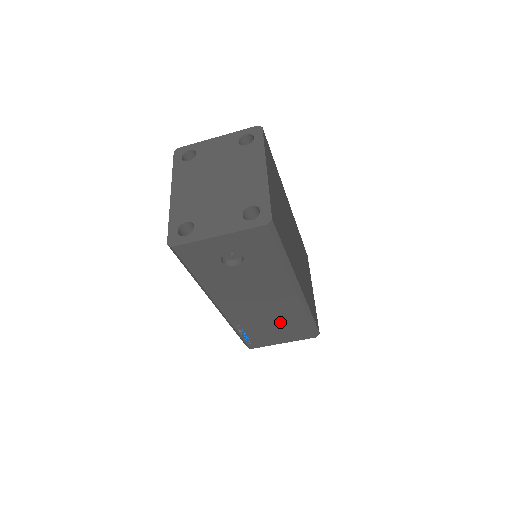
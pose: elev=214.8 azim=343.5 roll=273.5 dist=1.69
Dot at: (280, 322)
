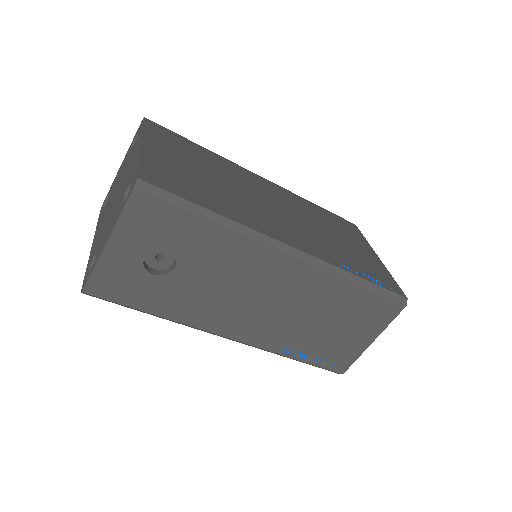
Dot at: (329, 313)
